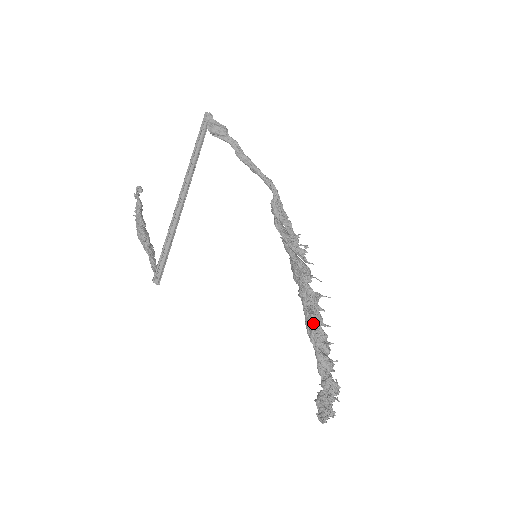
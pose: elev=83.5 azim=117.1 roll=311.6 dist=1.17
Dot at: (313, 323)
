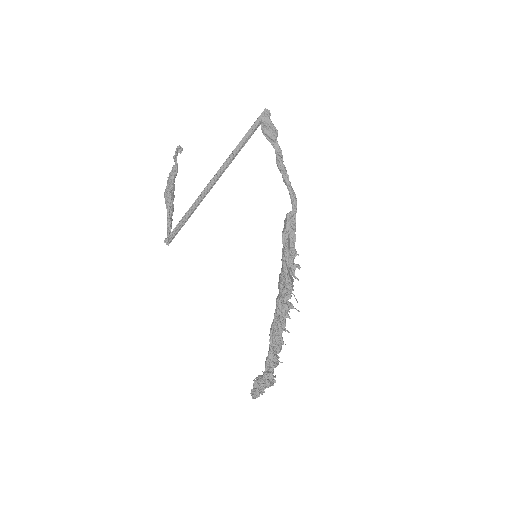
Dot at: (277, 329)
